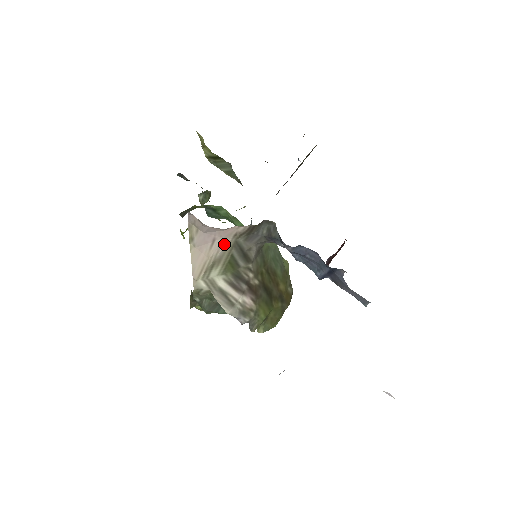
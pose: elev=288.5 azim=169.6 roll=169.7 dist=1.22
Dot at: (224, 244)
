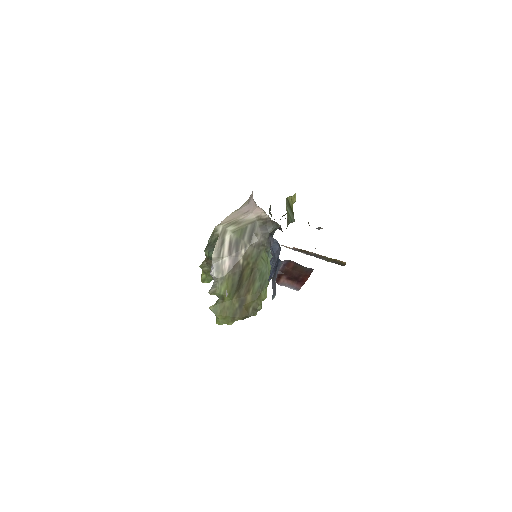
Dot at: (250, 217)
